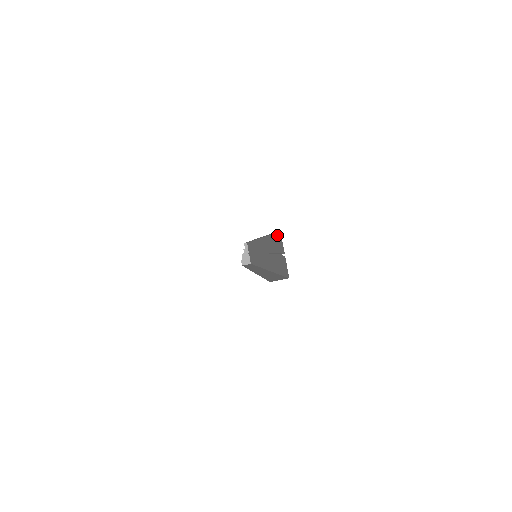
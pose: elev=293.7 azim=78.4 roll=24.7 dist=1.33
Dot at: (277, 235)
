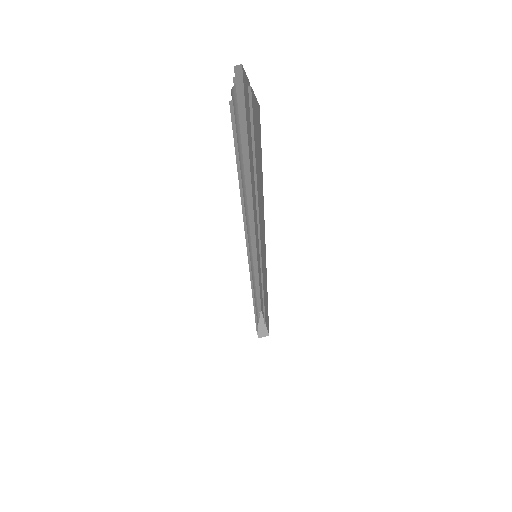
Dot at: (245, 95)
